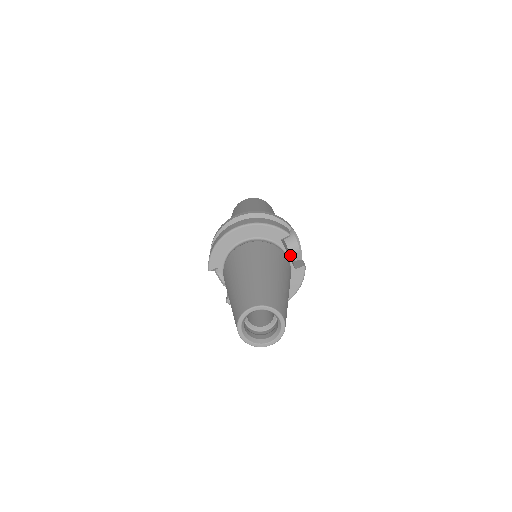
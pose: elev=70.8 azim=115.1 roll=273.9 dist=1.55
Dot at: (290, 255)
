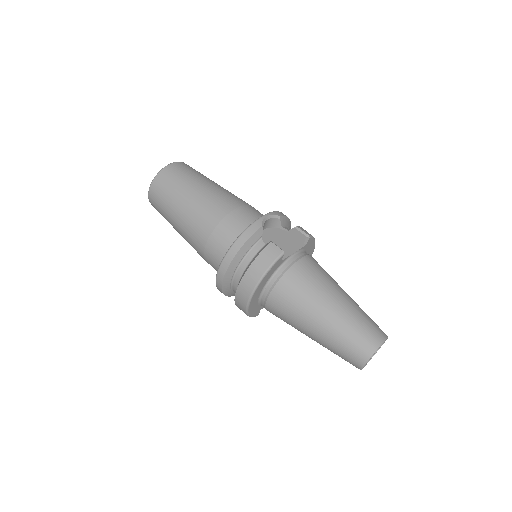
Dot at: (280, 232)
